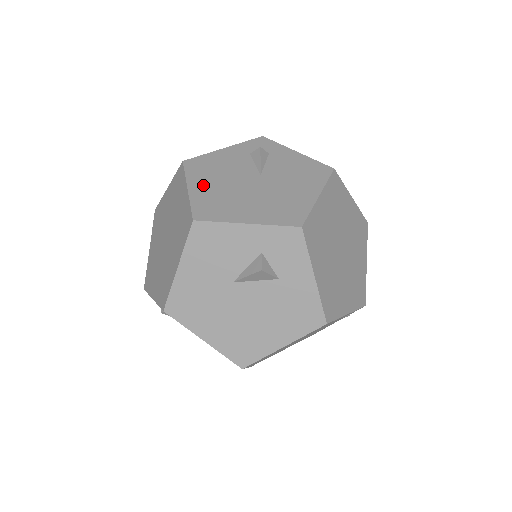
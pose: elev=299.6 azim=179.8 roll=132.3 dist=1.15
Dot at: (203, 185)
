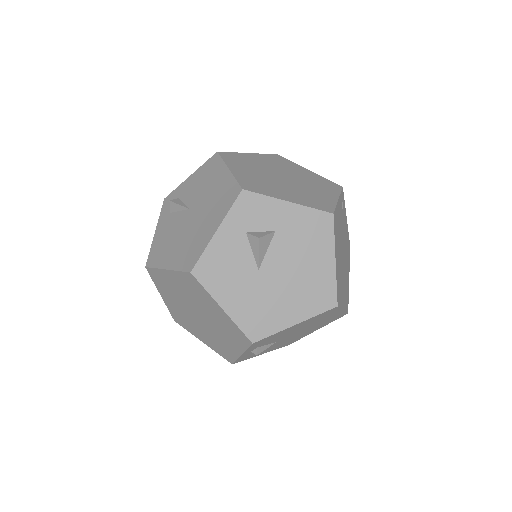
Dot at: (171, 256)
